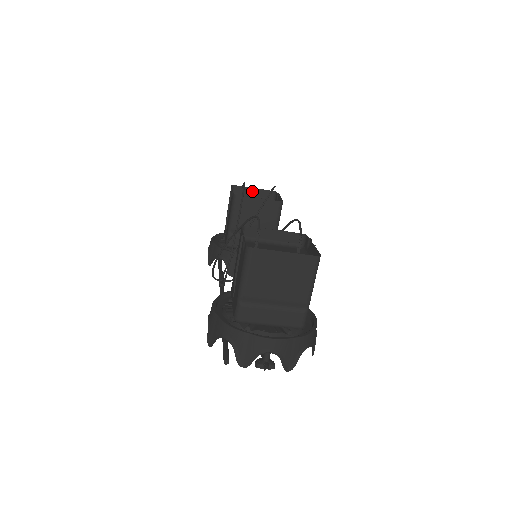
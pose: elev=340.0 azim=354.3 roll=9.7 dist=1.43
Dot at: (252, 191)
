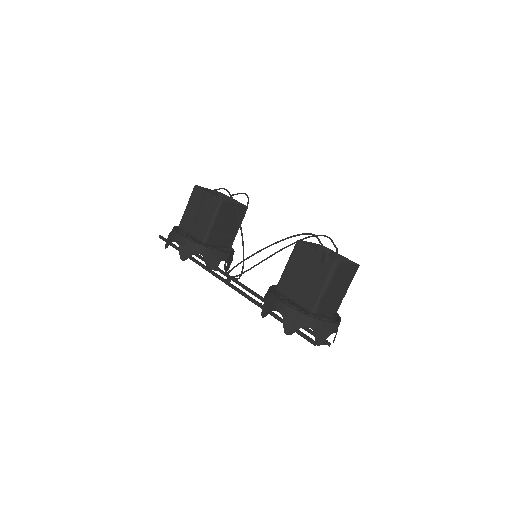
Dot at: occluded
